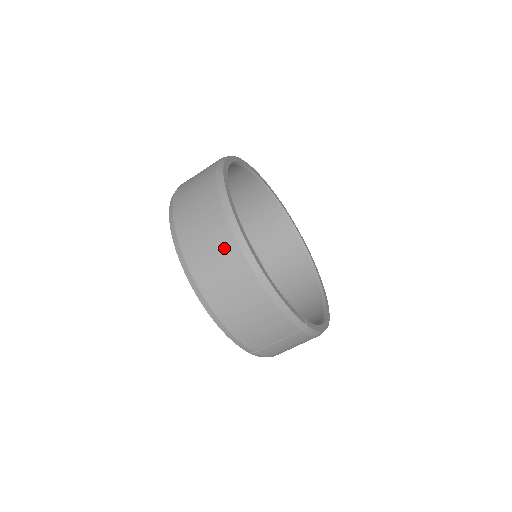
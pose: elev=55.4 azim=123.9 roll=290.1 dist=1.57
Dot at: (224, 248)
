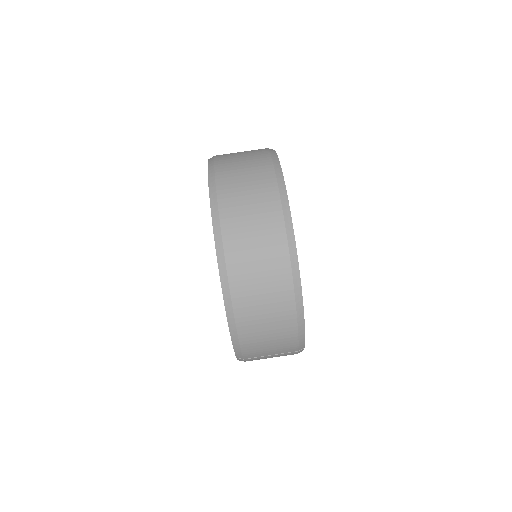
Dot at: (274, 262)
